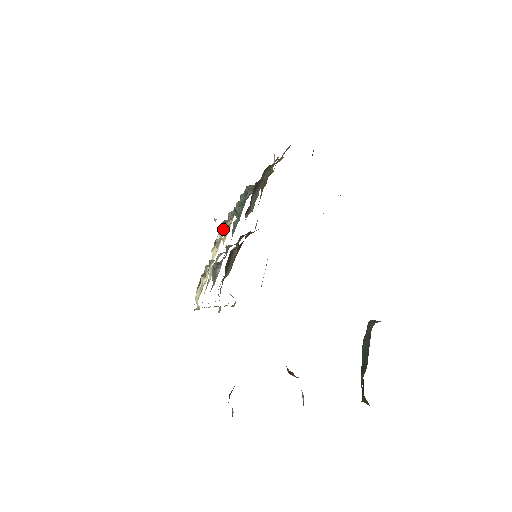
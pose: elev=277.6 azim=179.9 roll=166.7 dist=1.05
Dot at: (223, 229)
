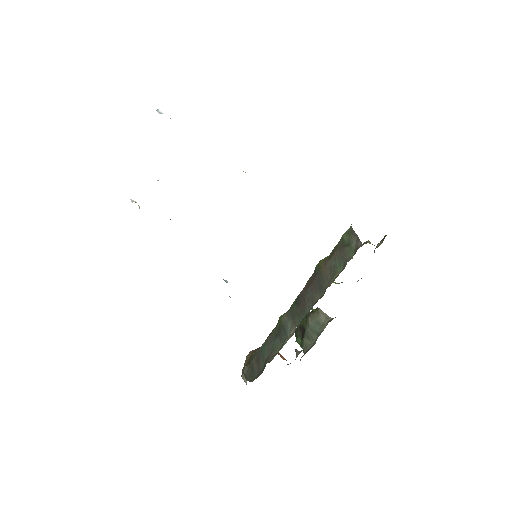
Dot at: occluded
